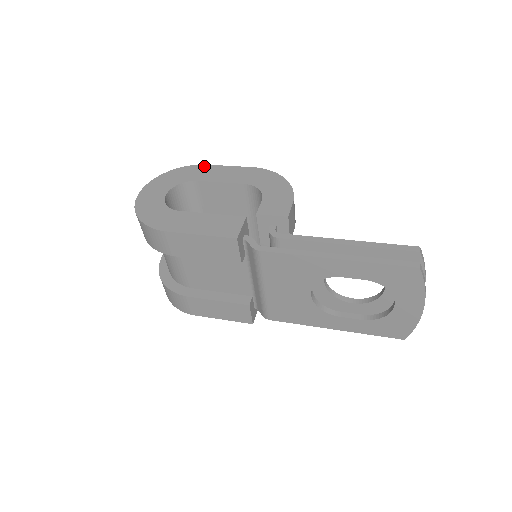
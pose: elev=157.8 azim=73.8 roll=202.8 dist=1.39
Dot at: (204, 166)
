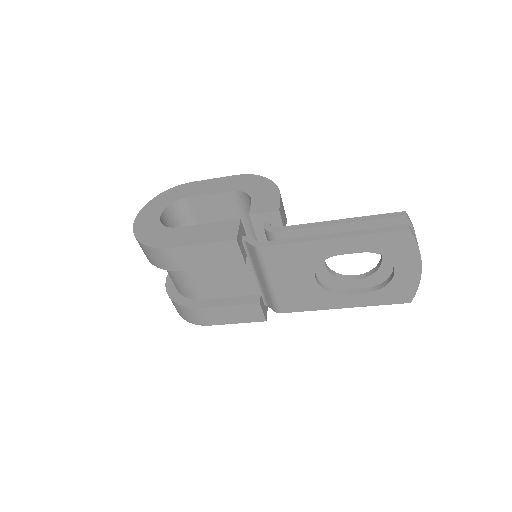
Dot at: (190, 184)
